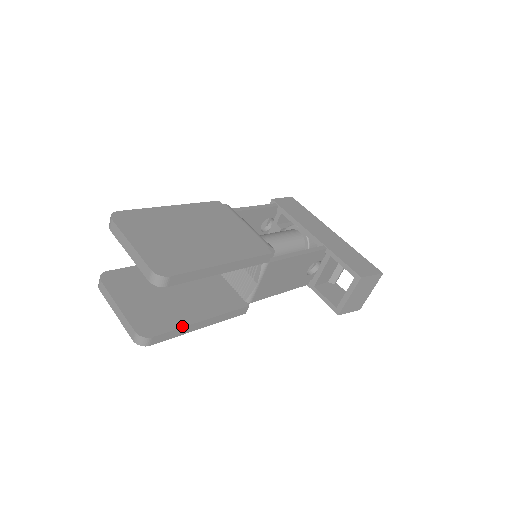
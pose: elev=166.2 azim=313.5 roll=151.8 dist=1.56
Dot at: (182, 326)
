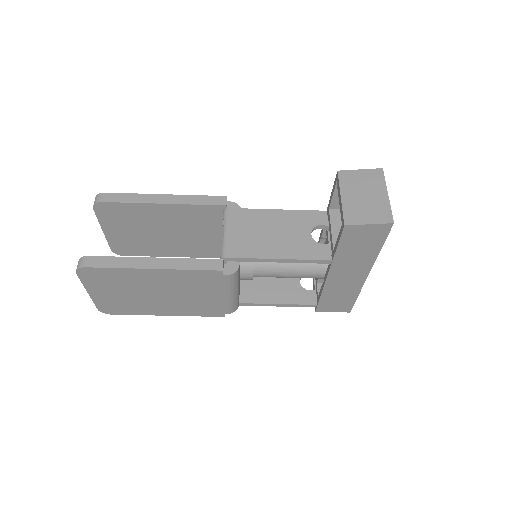
Dot at: (126, 258)
